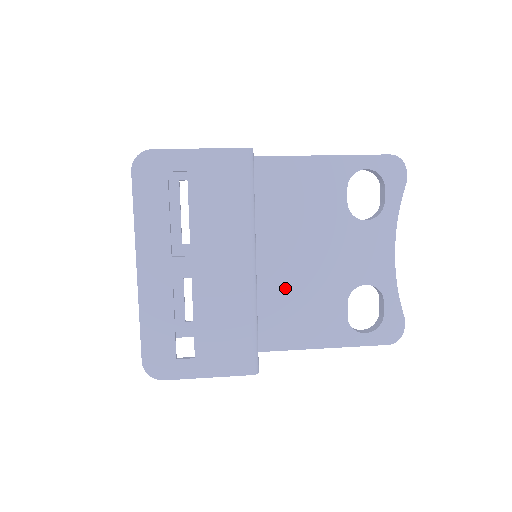
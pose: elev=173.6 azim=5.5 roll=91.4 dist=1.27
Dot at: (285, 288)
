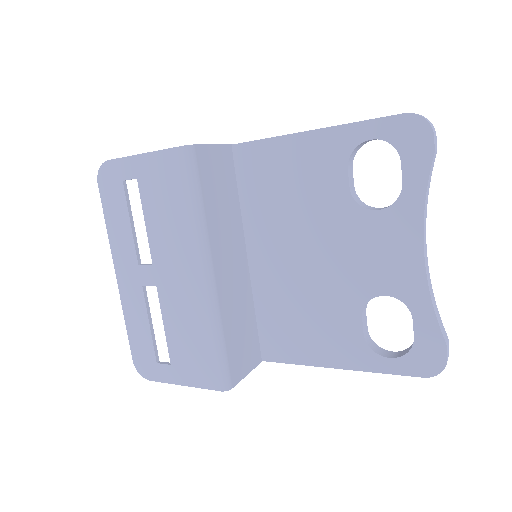
Dot at: (286, 294)
